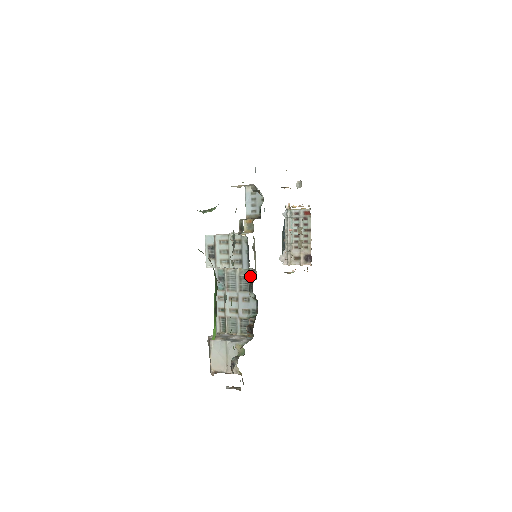
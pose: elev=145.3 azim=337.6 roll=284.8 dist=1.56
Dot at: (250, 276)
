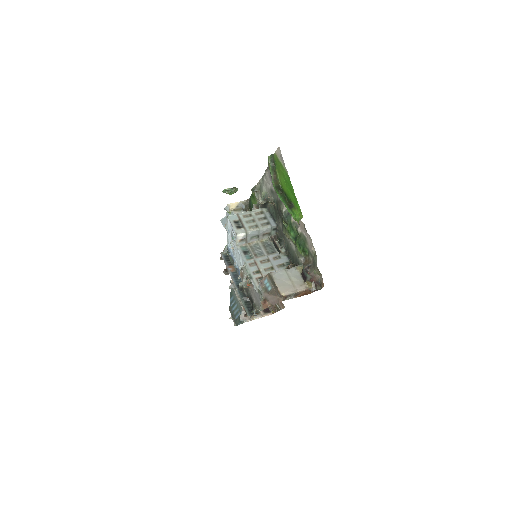
Dot at: (274, 239)
